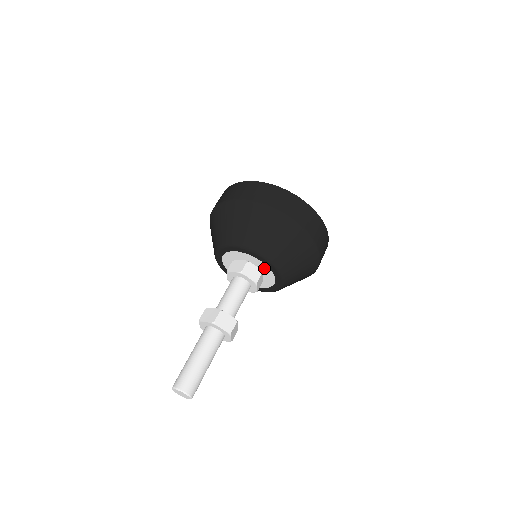
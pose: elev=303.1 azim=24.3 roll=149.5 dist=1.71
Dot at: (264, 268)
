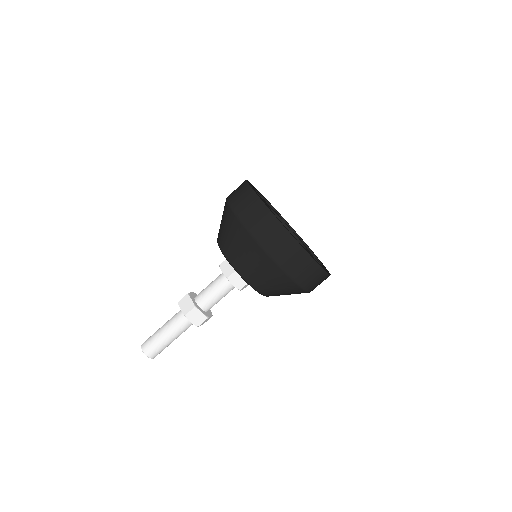
Dot at: occluded
